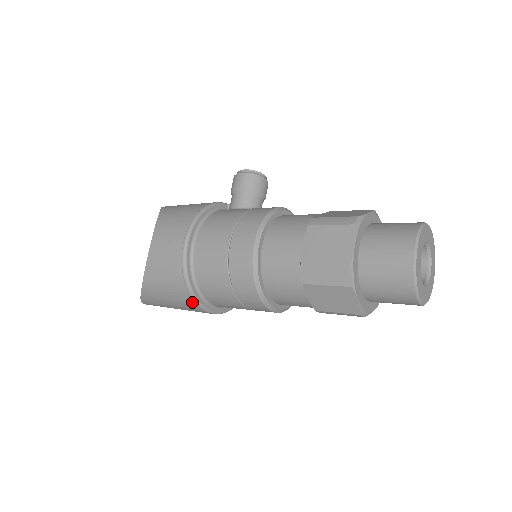
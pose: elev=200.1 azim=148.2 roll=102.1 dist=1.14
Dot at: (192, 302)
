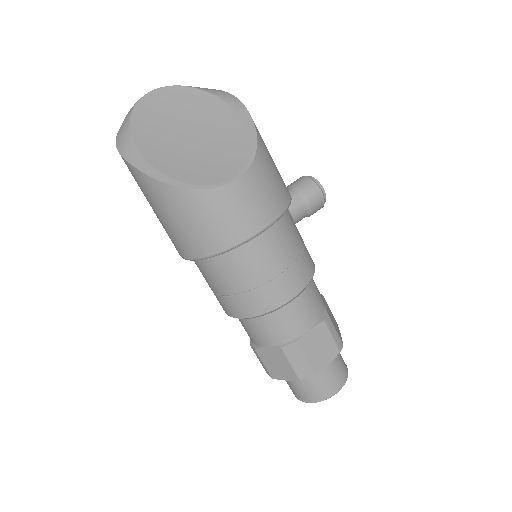
Dot at: (194, 254)
